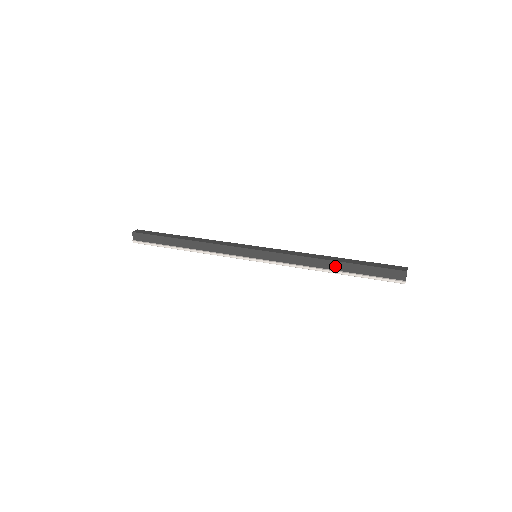
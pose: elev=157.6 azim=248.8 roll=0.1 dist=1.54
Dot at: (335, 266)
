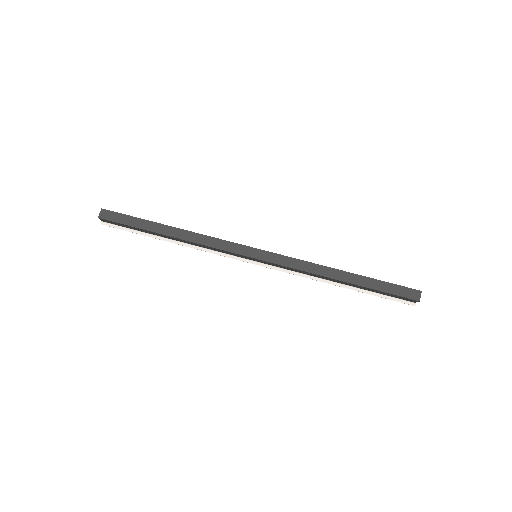
Dot at: (345, 283)
